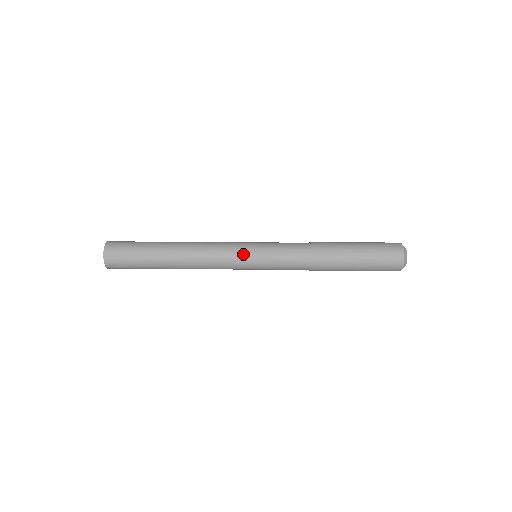
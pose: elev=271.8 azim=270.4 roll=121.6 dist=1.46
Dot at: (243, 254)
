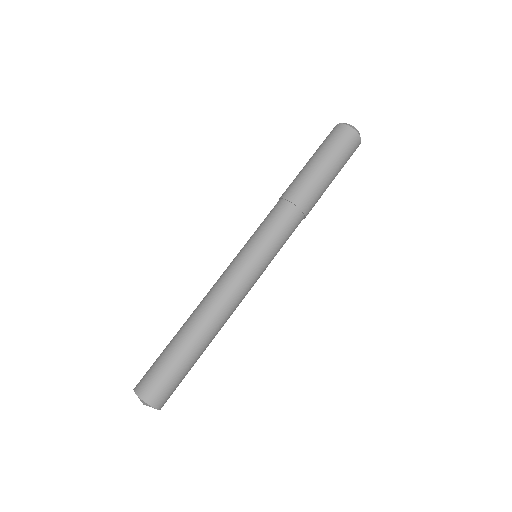
Dot at: (238, 258)
